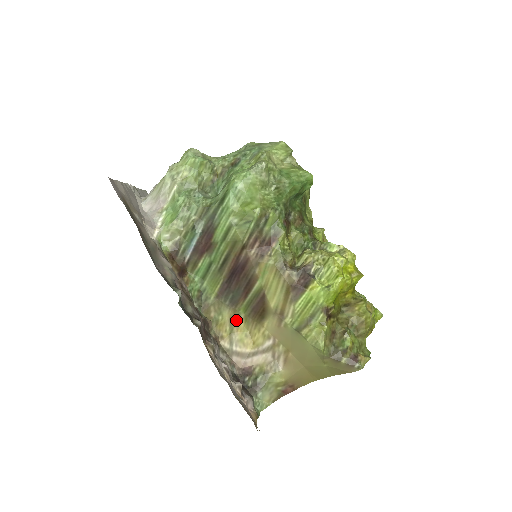
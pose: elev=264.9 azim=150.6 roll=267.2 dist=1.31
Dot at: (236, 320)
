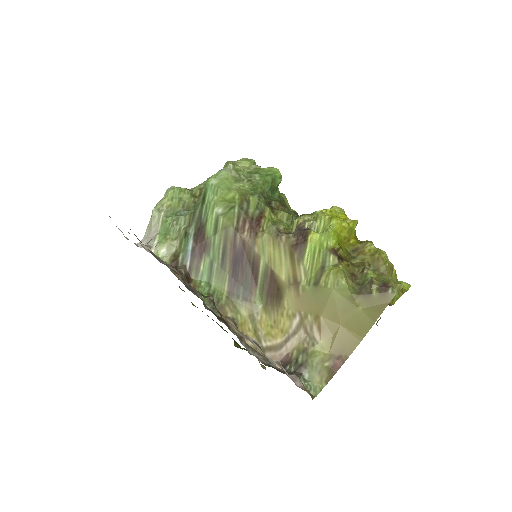
Dot at: (256, 315)
